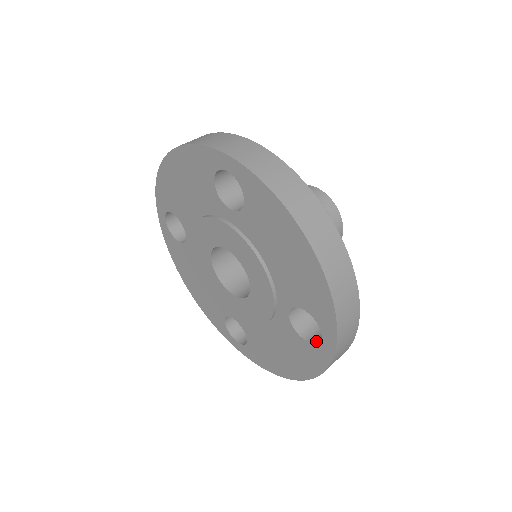
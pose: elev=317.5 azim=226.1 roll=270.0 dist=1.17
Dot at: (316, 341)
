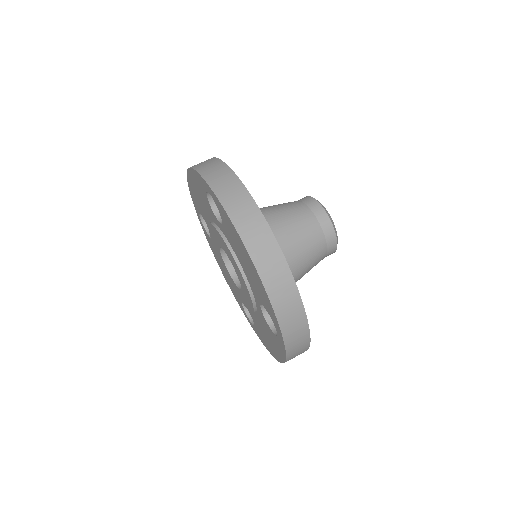
Dot at: occluded
